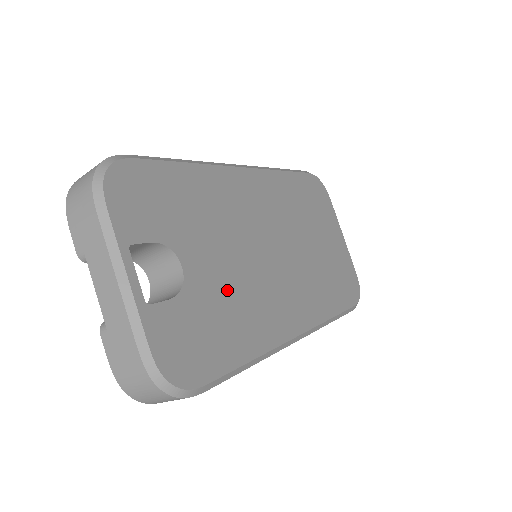
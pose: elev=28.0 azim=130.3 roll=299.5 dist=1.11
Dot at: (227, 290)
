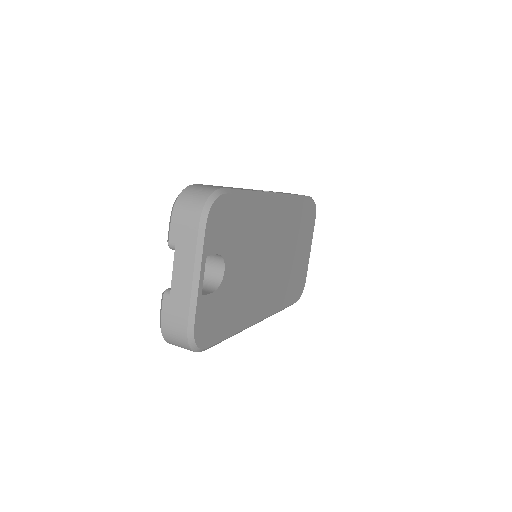
Dot at: (239, 288)
